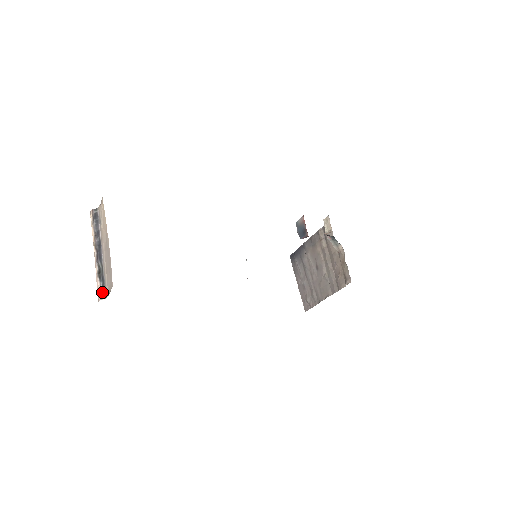
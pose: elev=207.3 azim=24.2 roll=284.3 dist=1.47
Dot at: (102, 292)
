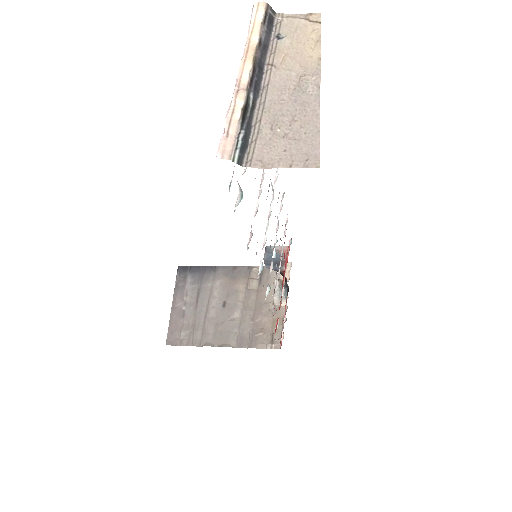
Dot at: (241, 149)
